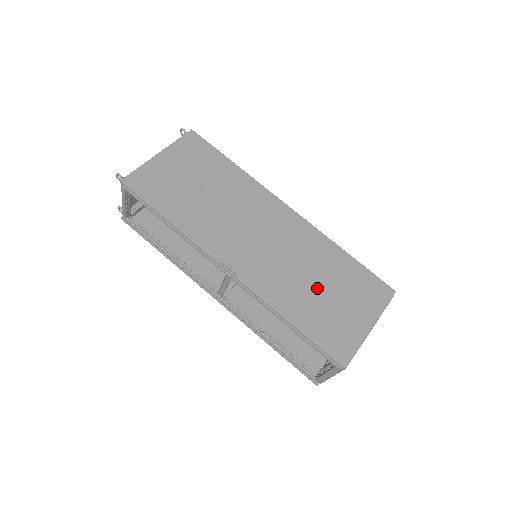
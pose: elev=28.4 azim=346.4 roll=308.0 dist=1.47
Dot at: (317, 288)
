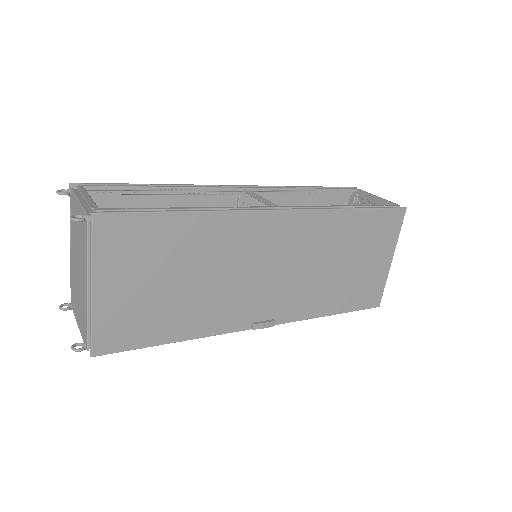
Dot at: (341, 270)
